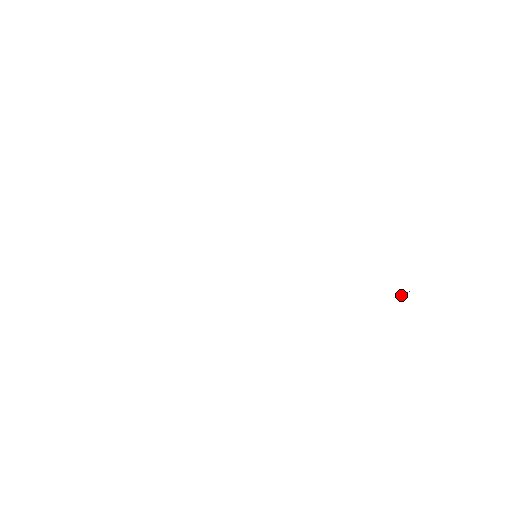
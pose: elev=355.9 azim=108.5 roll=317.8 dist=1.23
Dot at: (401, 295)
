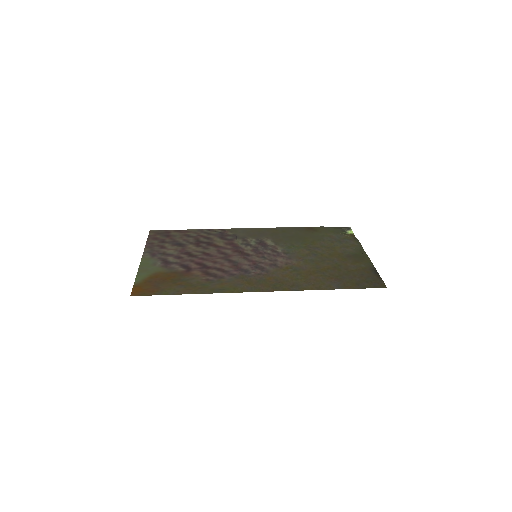
Dot at: (344, 235)
